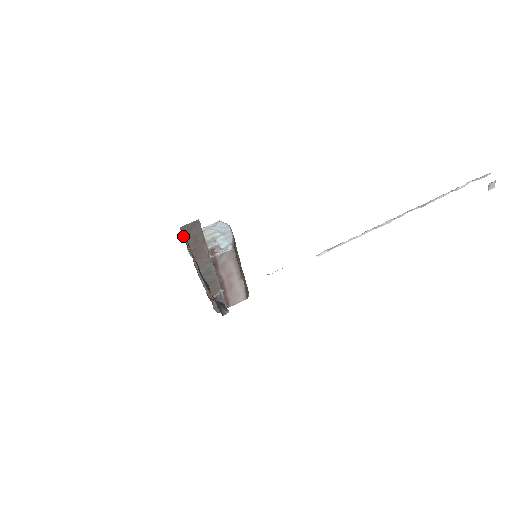
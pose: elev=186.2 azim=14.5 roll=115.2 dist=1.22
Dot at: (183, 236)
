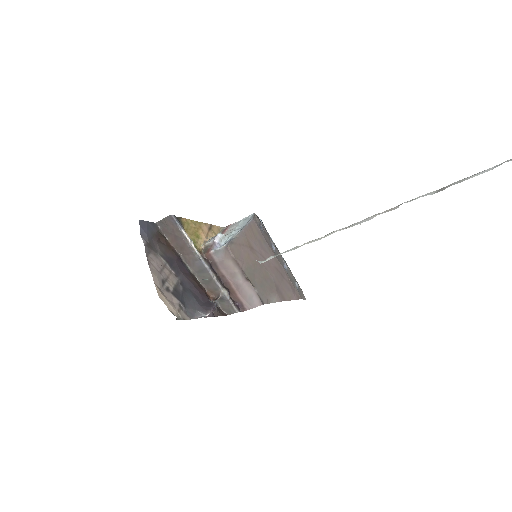
Dot at: (163, 231)
